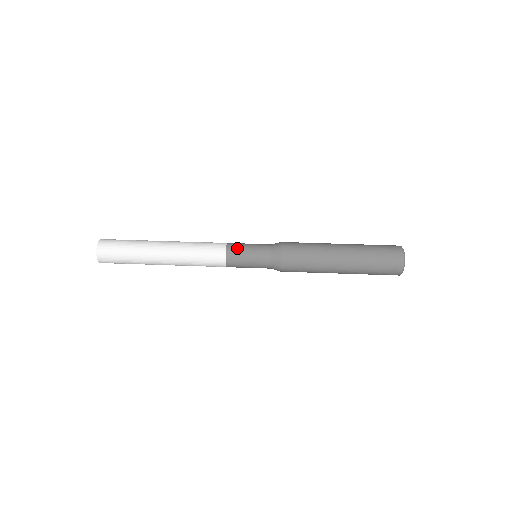
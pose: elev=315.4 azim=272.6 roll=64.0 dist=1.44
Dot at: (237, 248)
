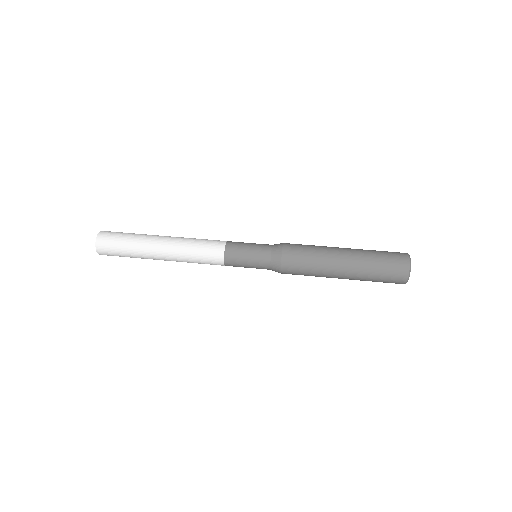
Dot at: (235, 256)
